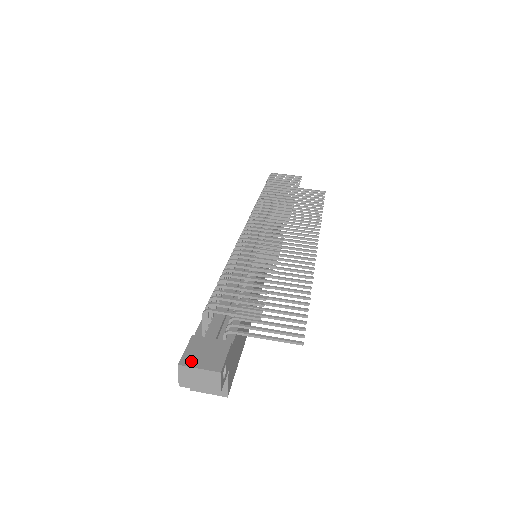
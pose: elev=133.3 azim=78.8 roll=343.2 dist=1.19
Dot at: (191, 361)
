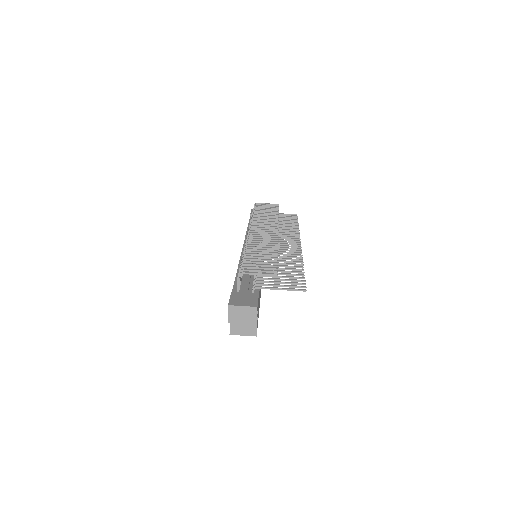
Dot at: (236, 303)
